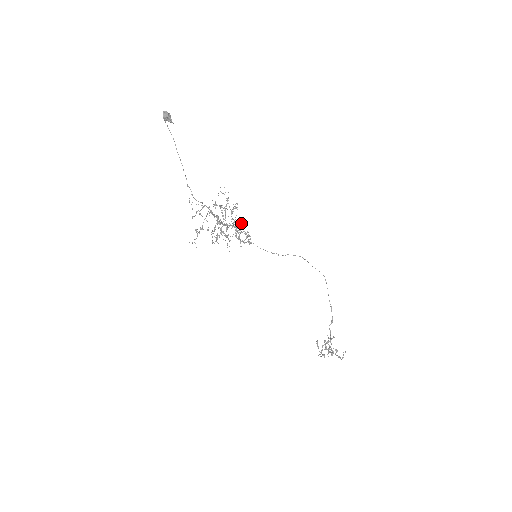
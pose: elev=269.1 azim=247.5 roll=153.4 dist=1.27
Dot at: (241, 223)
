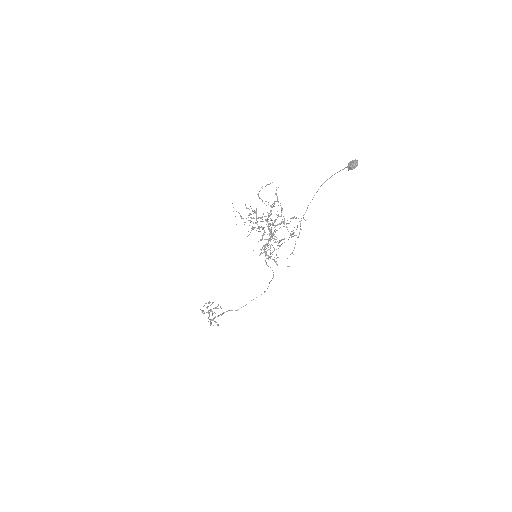
Dot at: (279, 240)
